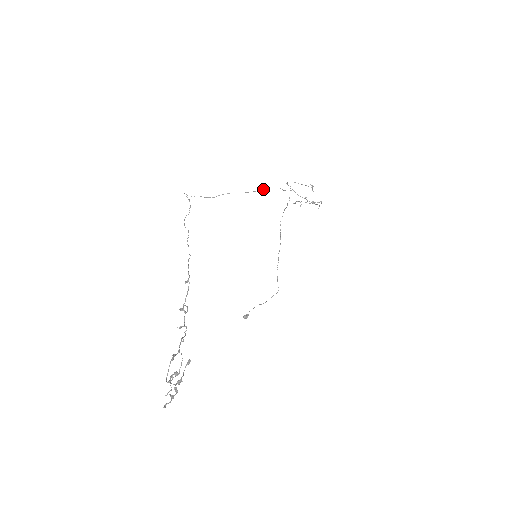
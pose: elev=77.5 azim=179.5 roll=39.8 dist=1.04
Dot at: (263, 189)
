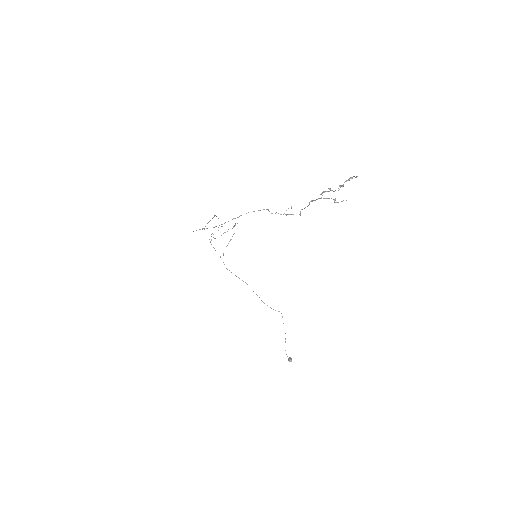
Dot at: (214, 215)
